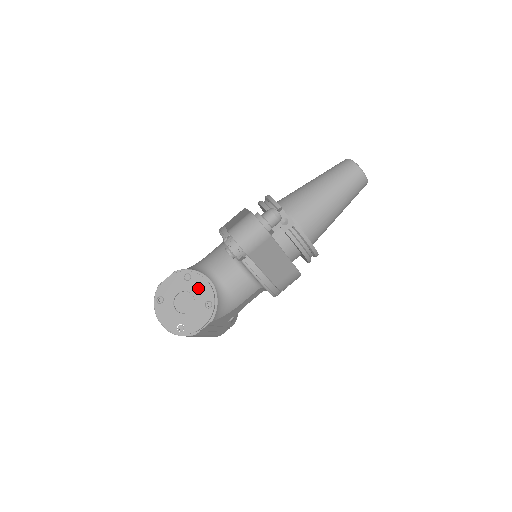
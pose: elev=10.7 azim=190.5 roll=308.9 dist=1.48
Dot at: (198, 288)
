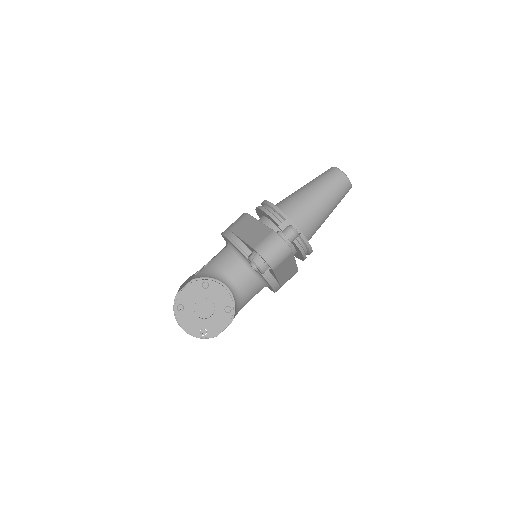
Dot at: (217, 295)
